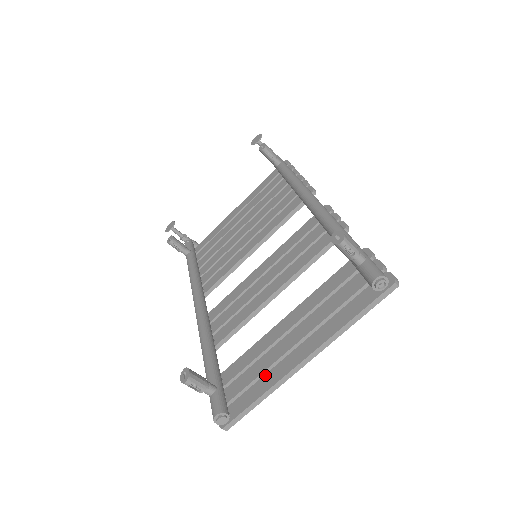
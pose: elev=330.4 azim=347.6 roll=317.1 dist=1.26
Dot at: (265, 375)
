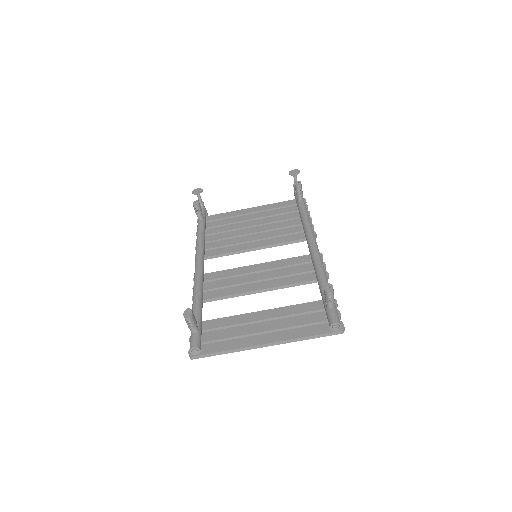
Dot at: (235, 339)
